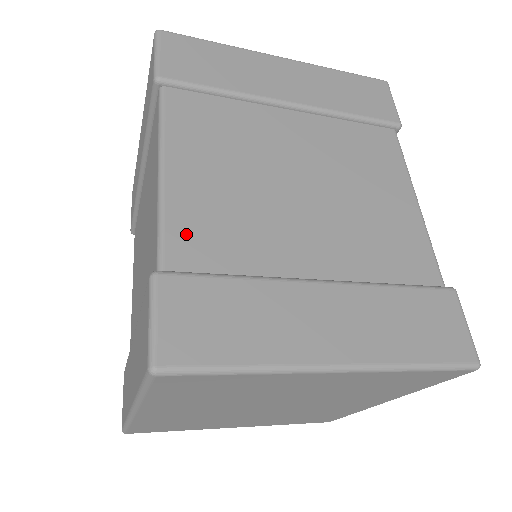
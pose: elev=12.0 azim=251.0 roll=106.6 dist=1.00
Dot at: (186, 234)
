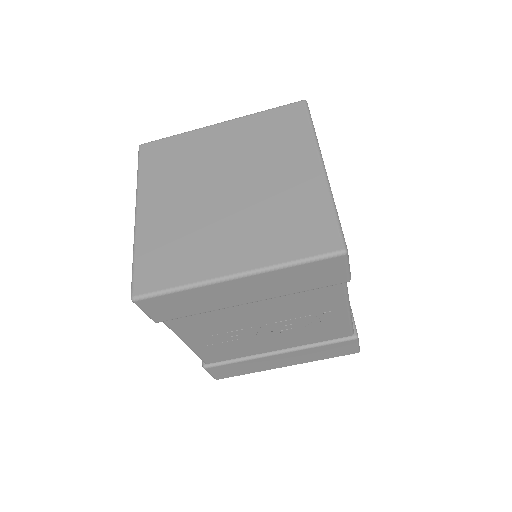
Dot at: occluded
